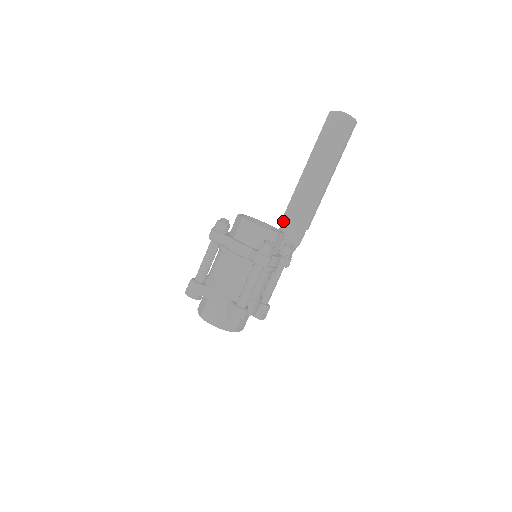
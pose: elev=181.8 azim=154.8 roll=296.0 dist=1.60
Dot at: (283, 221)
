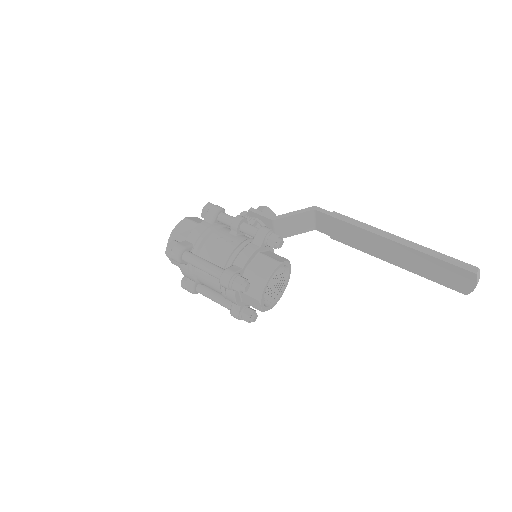
Dot at: (328, 216)
